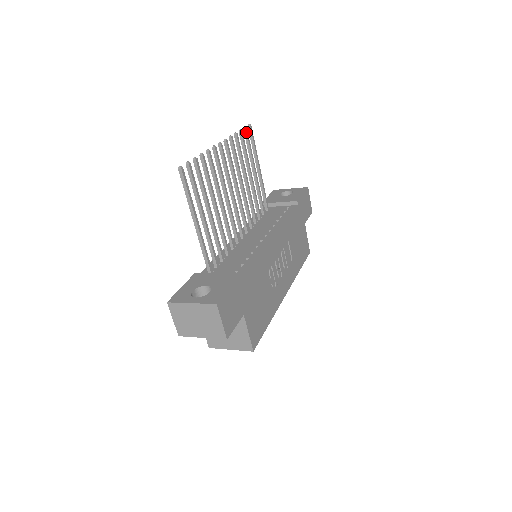
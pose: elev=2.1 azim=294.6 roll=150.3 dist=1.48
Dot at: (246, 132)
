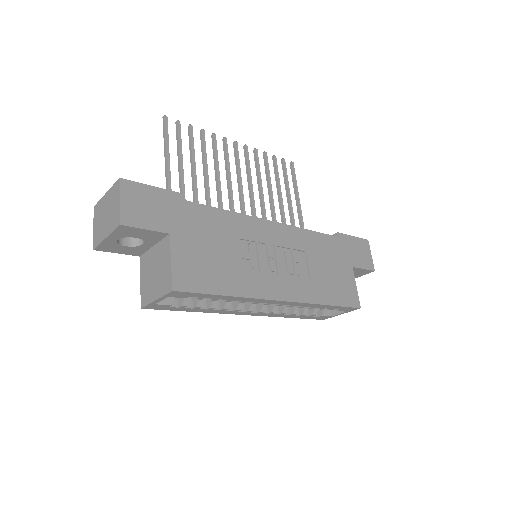
Dot at: (283, 162)
